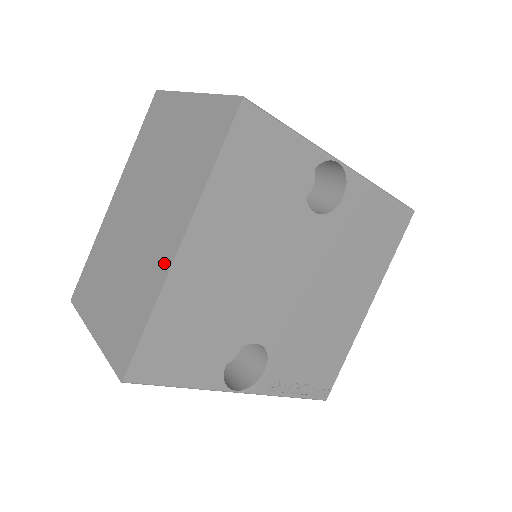
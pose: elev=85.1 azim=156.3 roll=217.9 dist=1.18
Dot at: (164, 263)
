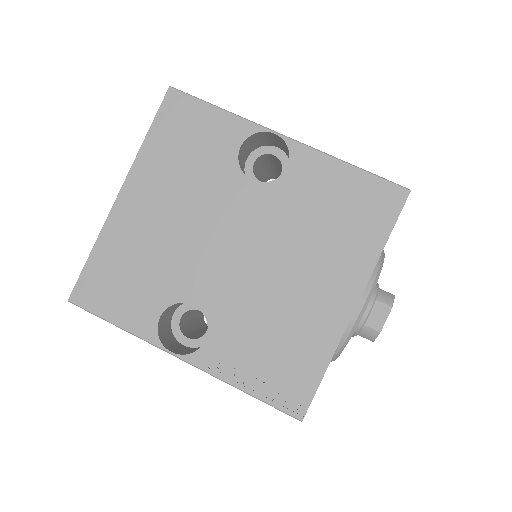
Dot at: occluded
